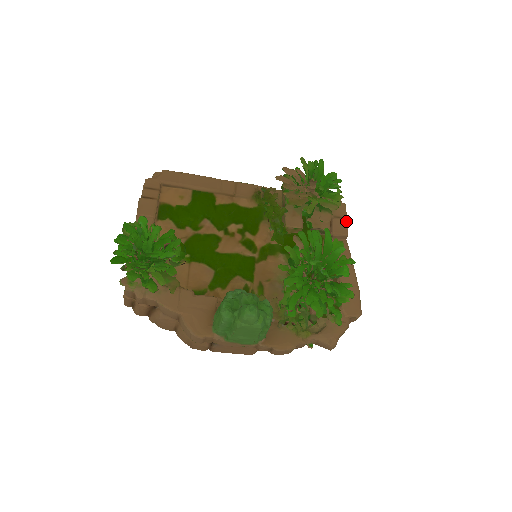
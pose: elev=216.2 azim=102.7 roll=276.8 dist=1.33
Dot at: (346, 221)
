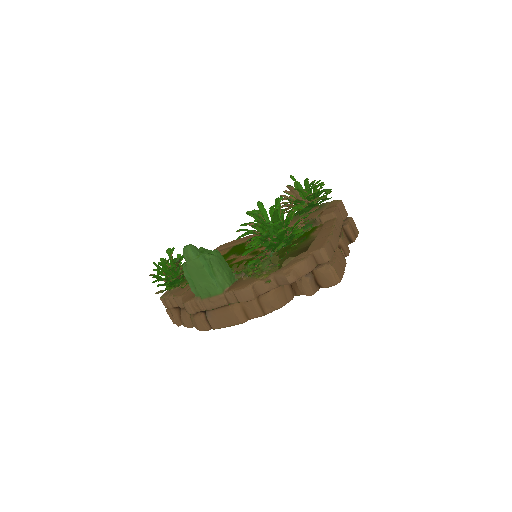
Dot at: (336, 207)
